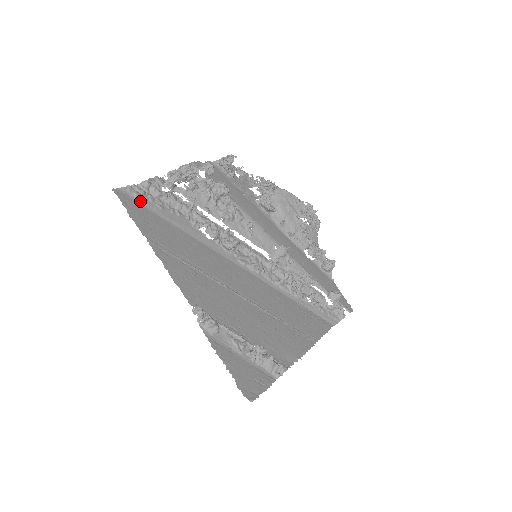
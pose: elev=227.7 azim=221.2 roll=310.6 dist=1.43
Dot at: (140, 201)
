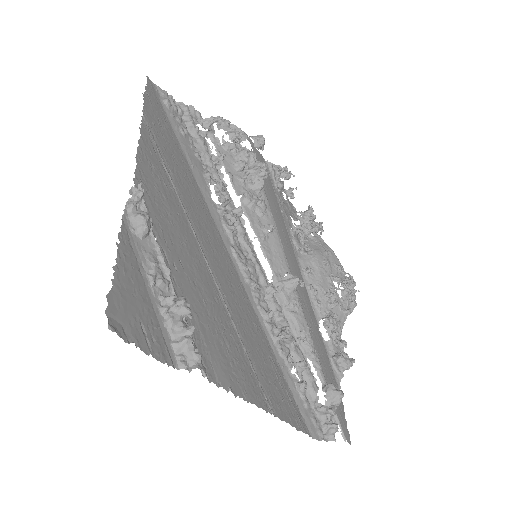
Dot at: (166, 109)
